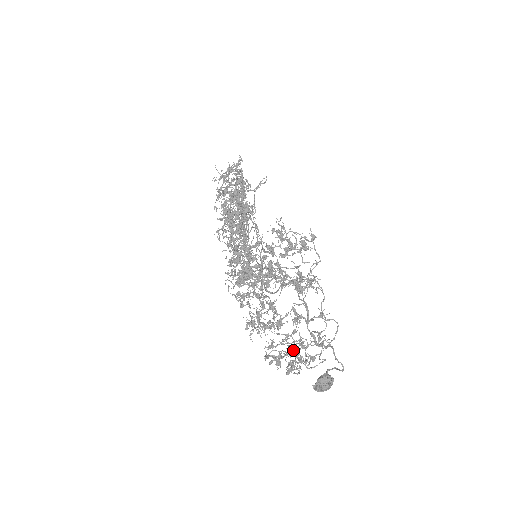
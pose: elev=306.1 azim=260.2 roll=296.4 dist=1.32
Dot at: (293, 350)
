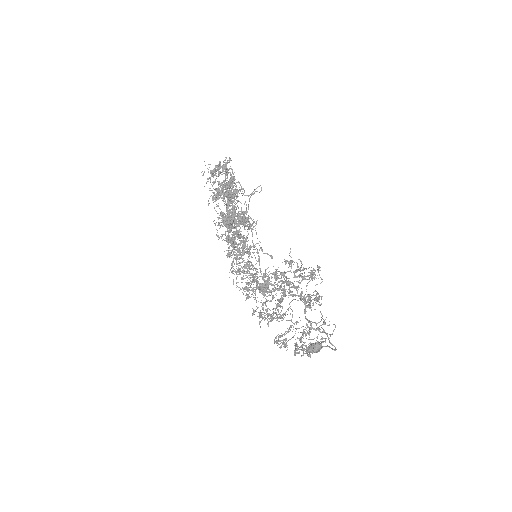
Dot at: (298, 338)
